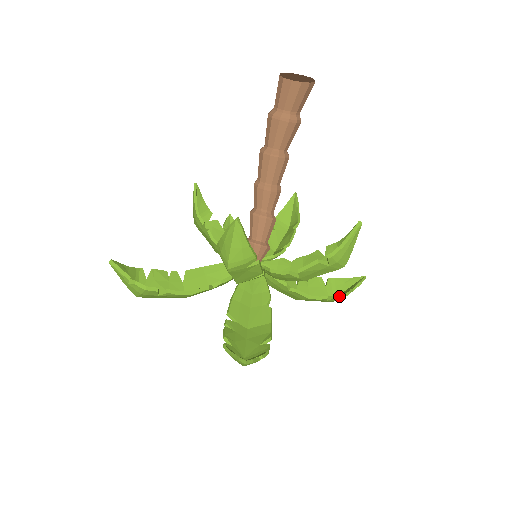
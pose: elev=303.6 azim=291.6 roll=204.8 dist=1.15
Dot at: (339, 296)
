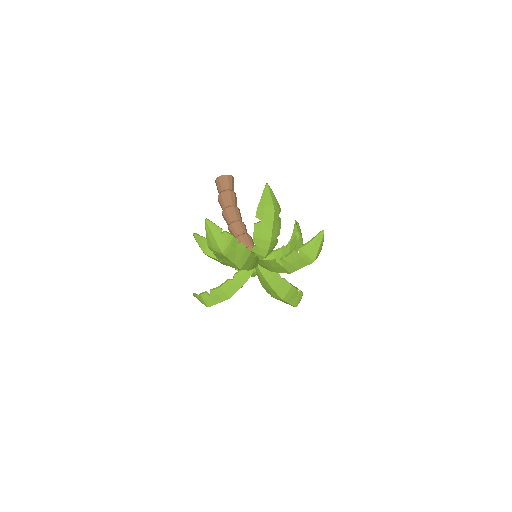
Dot at: (301, 291)
